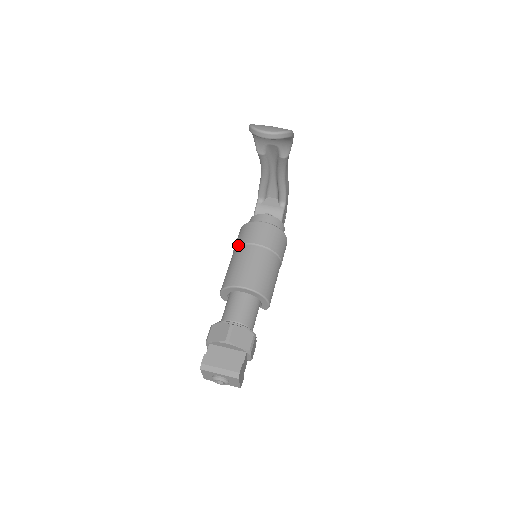
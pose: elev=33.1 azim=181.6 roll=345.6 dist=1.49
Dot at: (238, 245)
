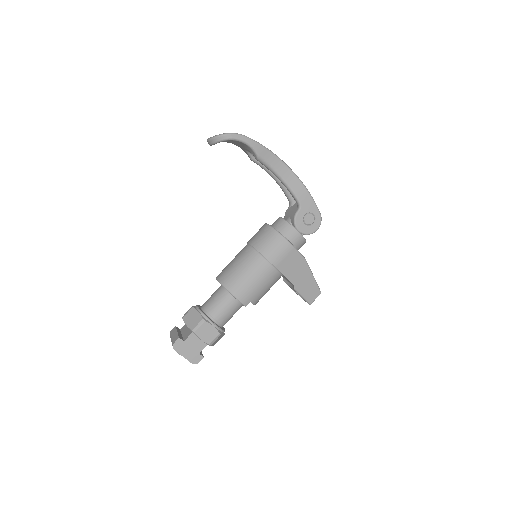
Dot at: occluded
